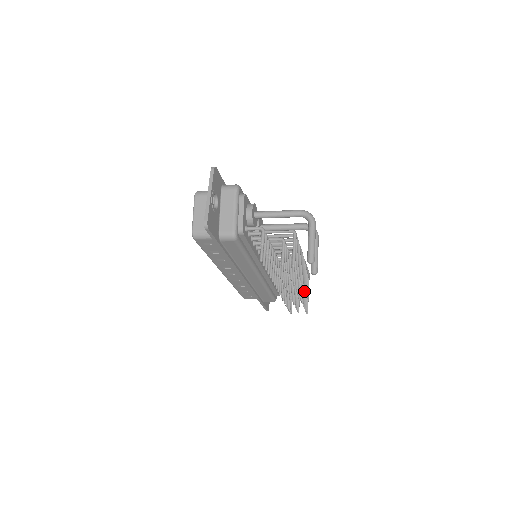
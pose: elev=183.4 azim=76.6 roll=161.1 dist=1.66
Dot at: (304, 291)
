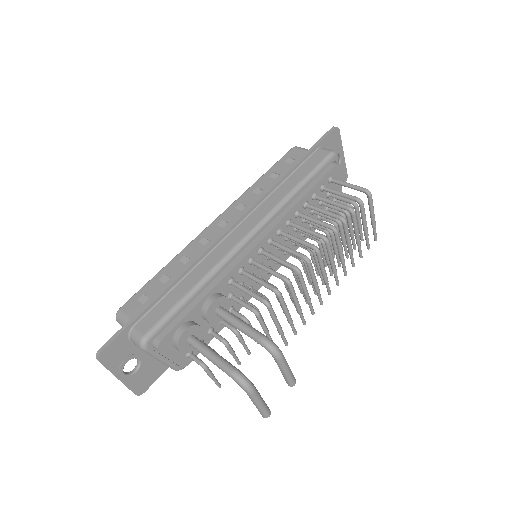
Dot at: (349, 254)
